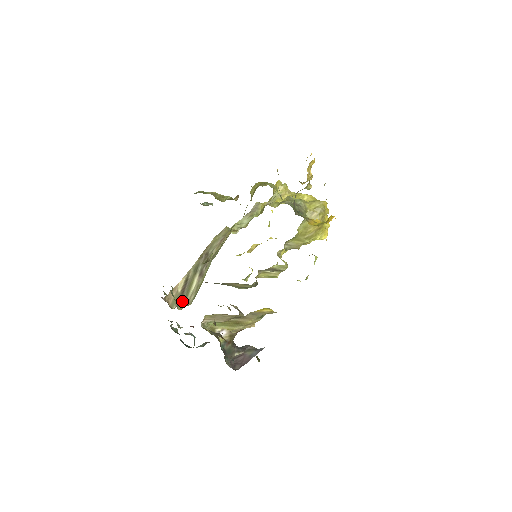
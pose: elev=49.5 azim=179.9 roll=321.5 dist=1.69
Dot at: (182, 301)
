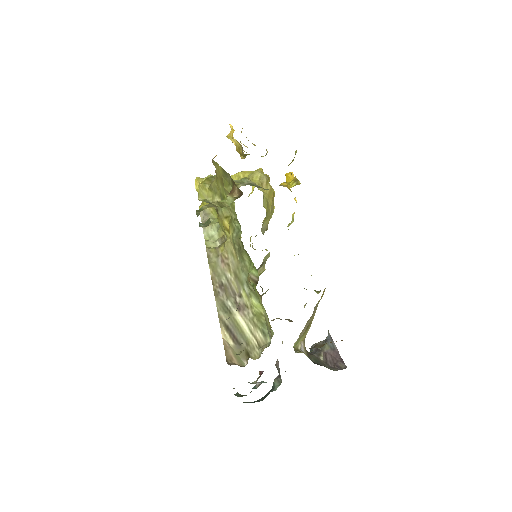
Dot at: (248, 350)
